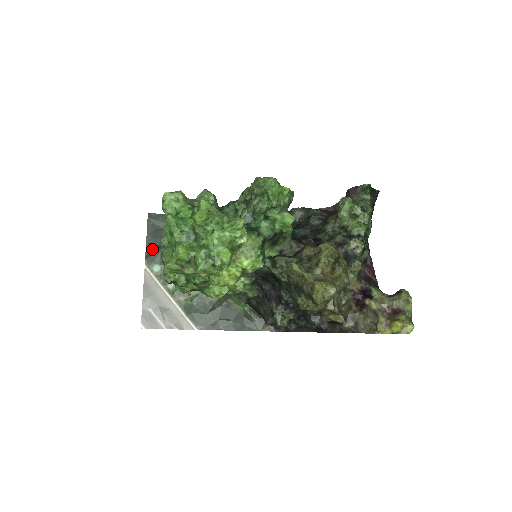
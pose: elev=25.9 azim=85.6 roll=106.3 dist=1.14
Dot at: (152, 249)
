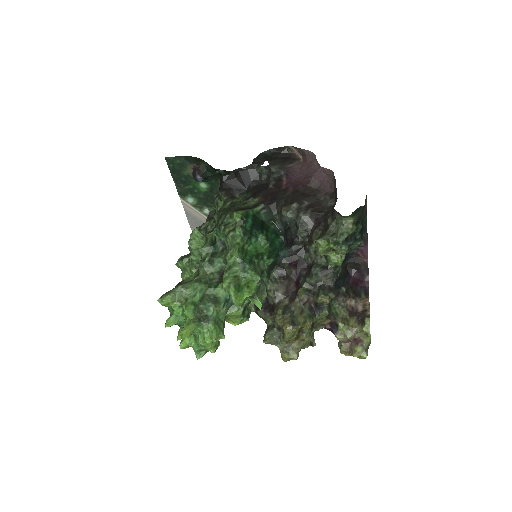
Dot at: (181, 186)
